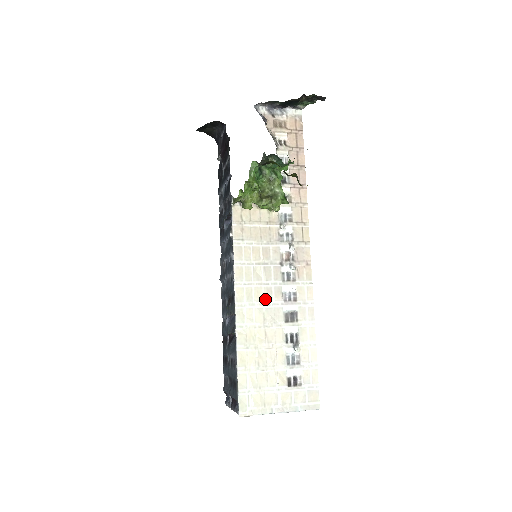
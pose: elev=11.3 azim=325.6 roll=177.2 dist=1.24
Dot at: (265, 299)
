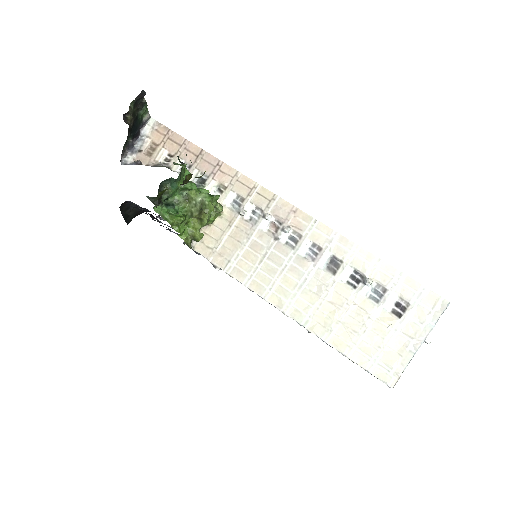
Dot at: (298, 279)
